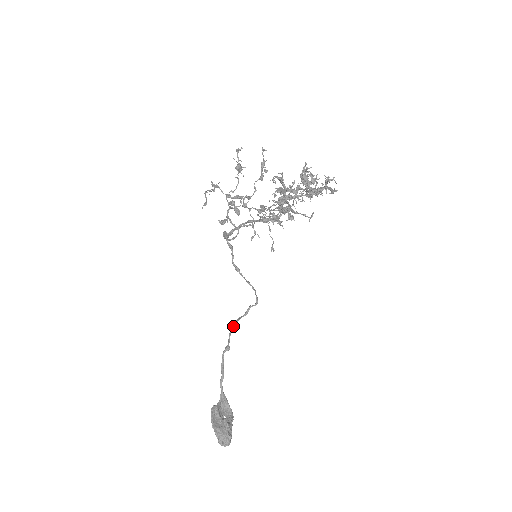
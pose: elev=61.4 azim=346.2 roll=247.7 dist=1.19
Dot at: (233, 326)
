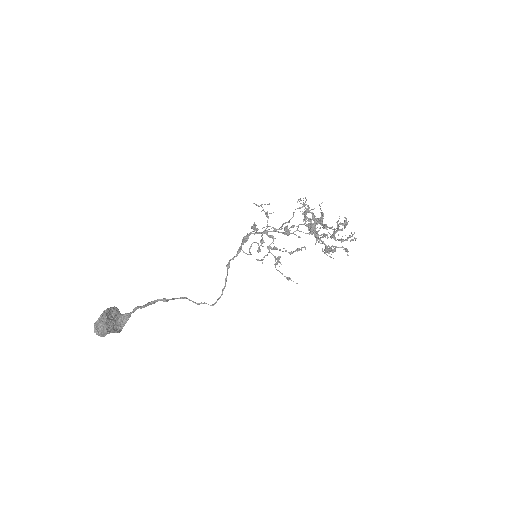
Dot at: (183, 298)
